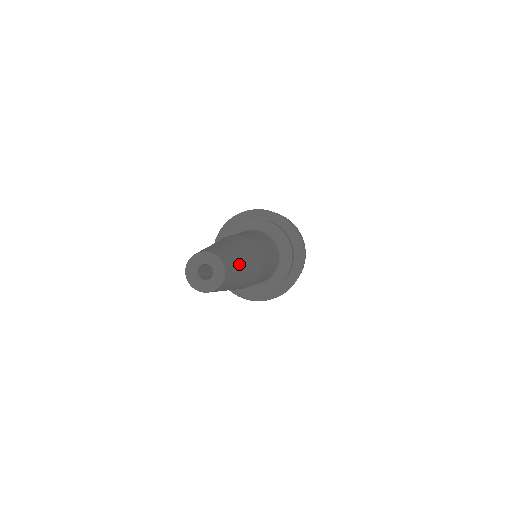
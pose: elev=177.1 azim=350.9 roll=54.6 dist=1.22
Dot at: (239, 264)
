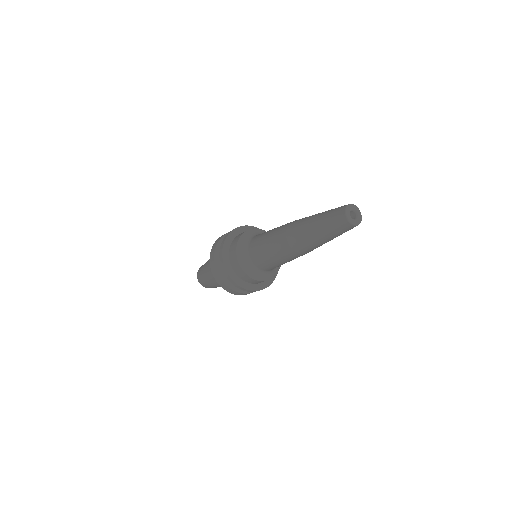
Dot at: occluded
